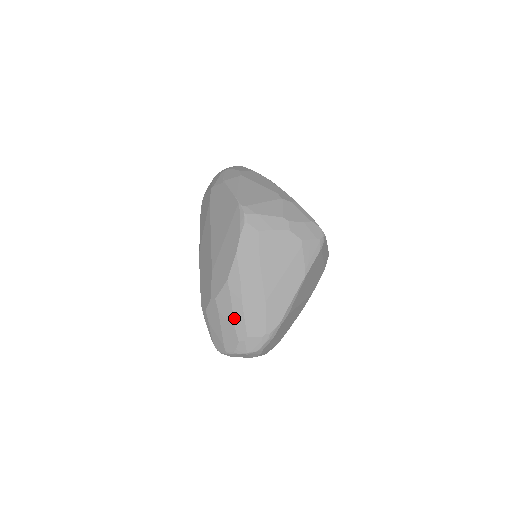
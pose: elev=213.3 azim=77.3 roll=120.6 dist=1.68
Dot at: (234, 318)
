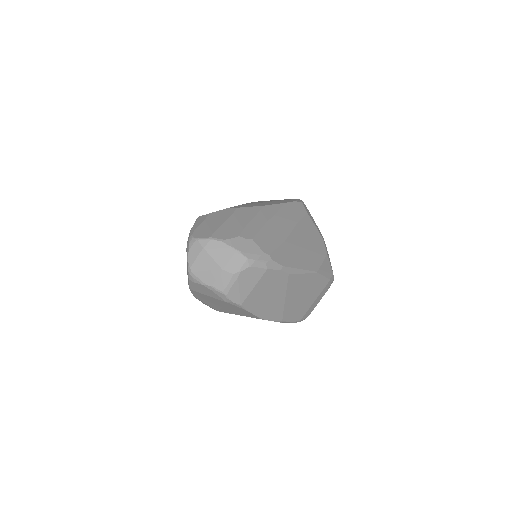
Dot at: (249, 223)
